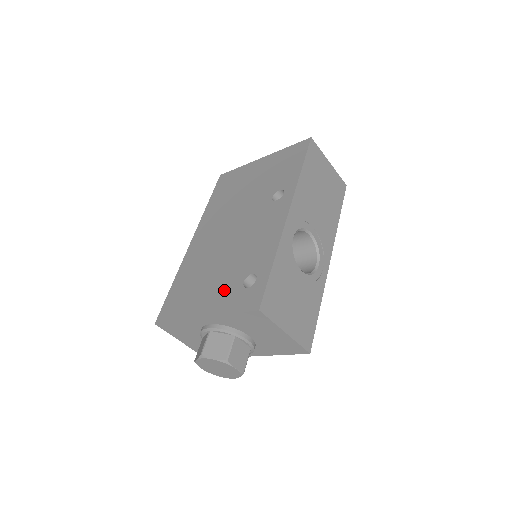
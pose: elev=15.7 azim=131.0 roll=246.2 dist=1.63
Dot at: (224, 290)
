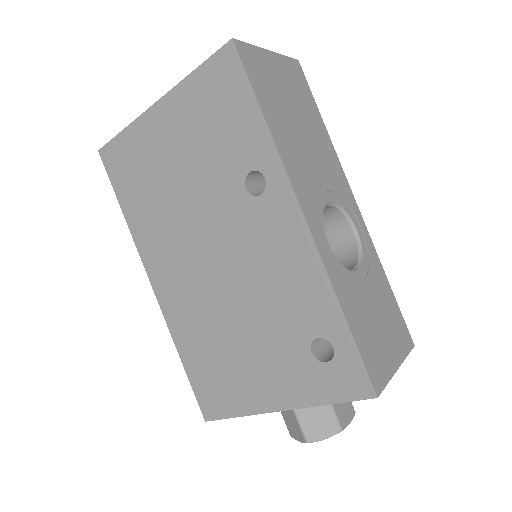
Dot at: (285, 368)
